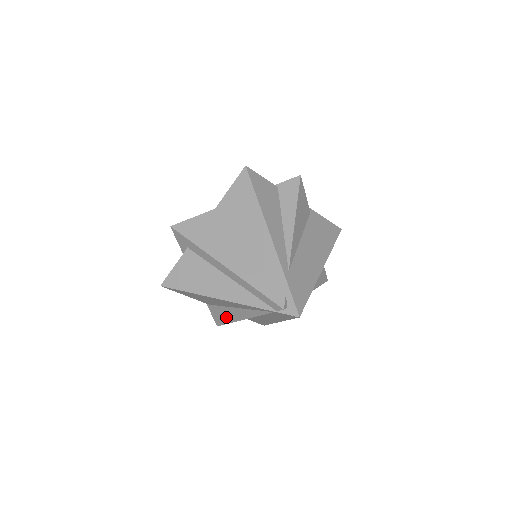
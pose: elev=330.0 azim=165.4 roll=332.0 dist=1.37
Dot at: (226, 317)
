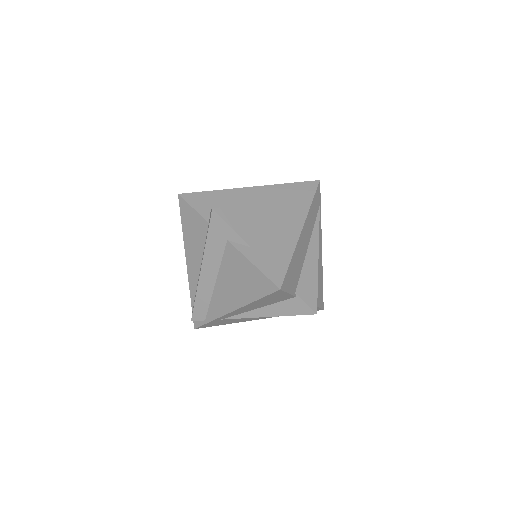
Dot at: occluded
